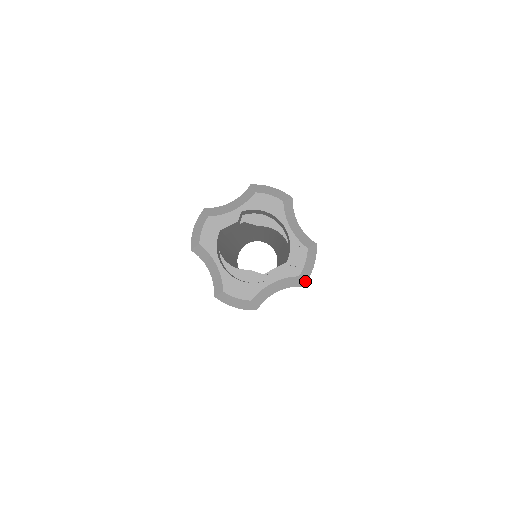
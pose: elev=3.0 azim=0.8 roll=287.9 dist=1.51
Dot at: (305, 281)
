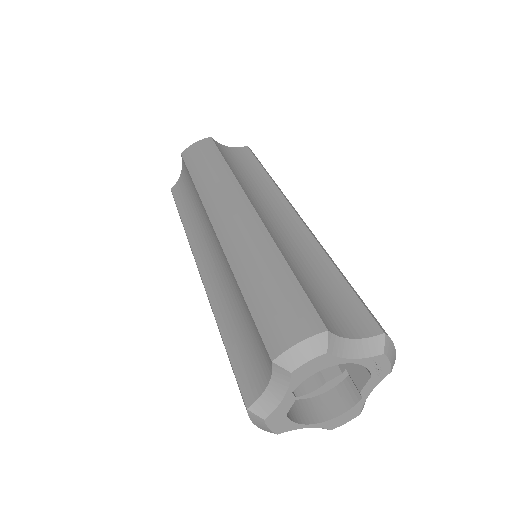
Dot at: occluded
